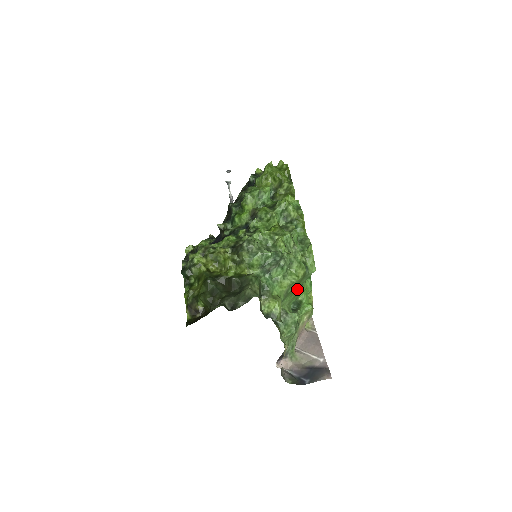
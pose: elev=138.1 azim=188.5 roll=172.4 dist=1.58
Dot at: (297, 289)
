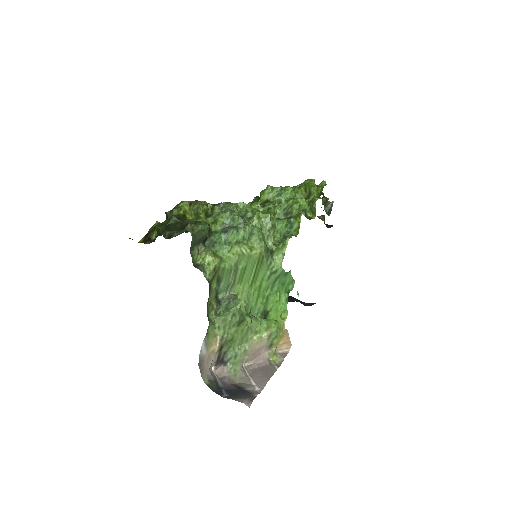
Dot at: (260, 284)
